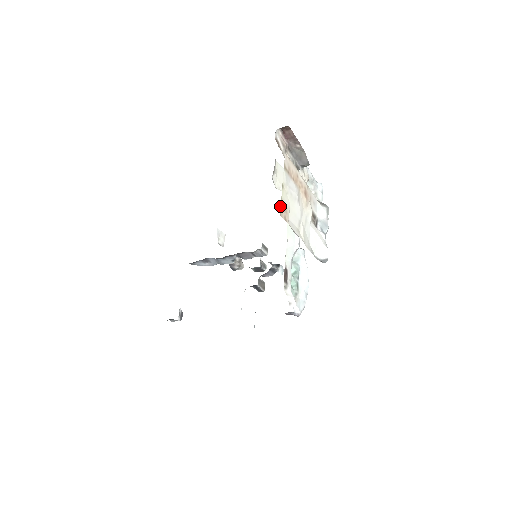
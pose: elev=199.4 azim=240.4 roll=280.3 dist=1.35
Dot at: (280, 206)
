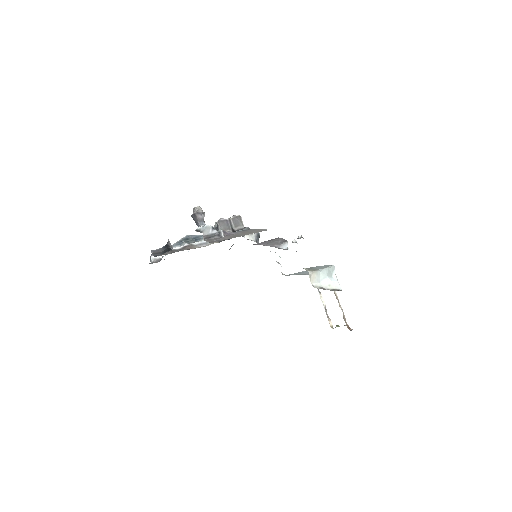
Dot at: (333, 328)
